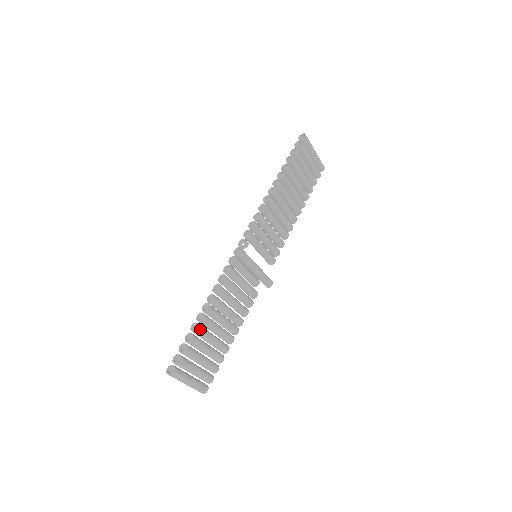
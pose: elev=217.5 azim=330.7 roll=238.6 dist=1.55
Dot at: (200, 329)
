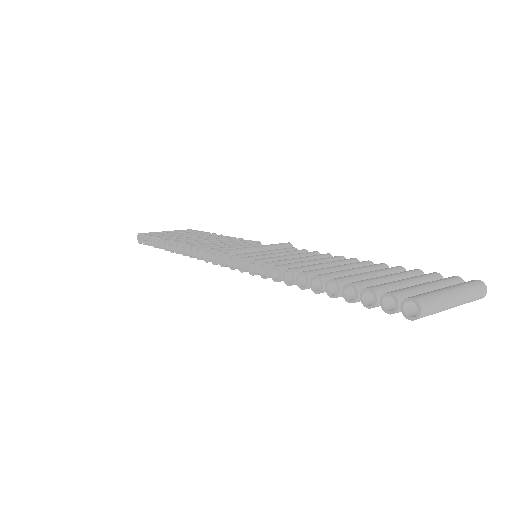
Dot at: occluded
